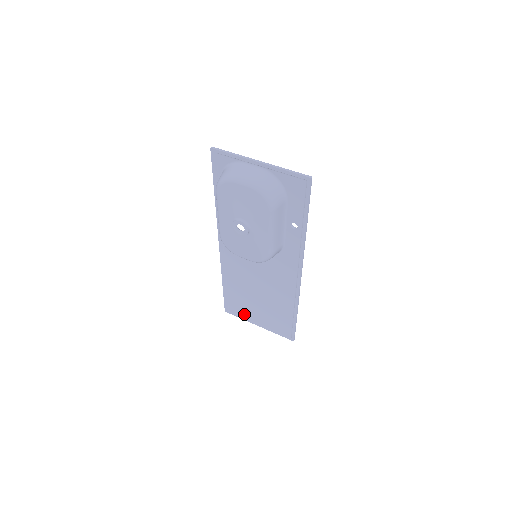
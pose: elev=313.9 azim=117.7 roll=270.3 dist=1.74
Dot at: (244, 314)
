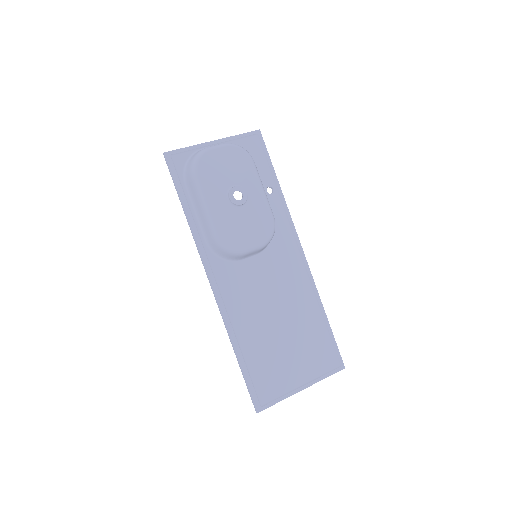
Dot at: (280, 387)
